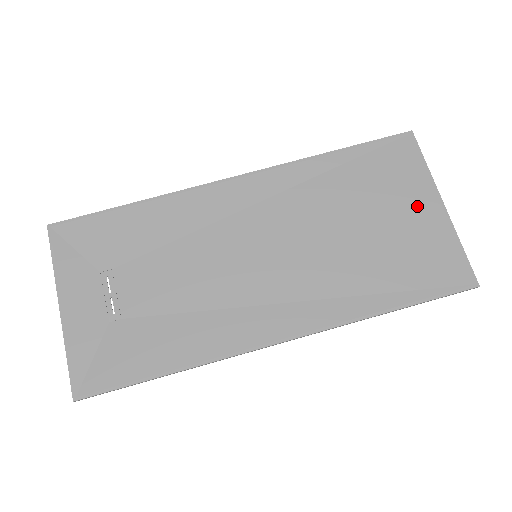
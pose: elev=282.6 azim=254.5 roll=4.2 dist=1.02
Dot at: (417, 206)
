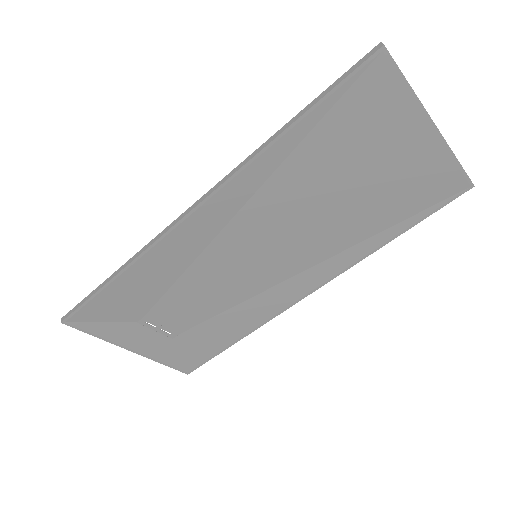
Dot at: (404, 143)
